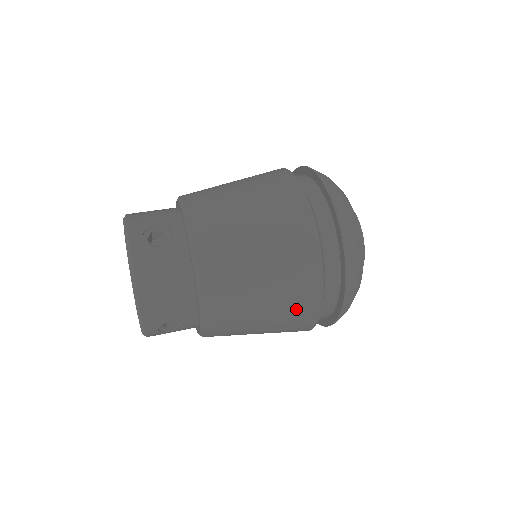
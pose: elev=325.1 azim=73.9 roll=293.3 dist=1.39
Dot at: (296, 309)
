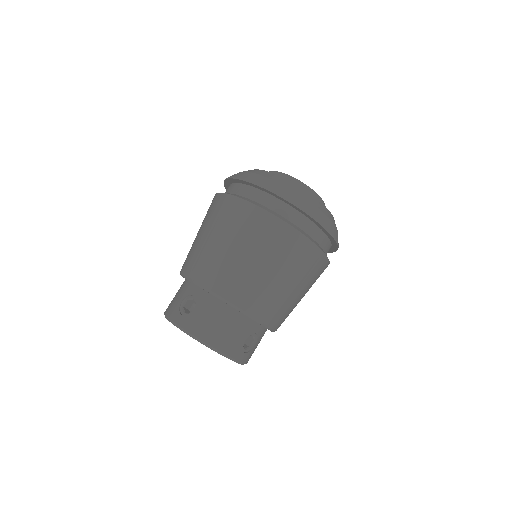
Dot at: occluded
